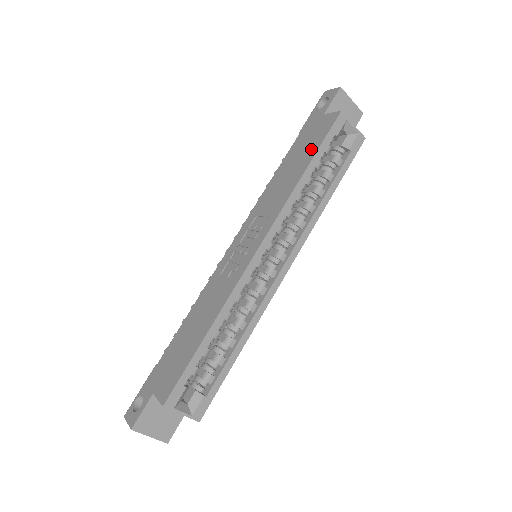
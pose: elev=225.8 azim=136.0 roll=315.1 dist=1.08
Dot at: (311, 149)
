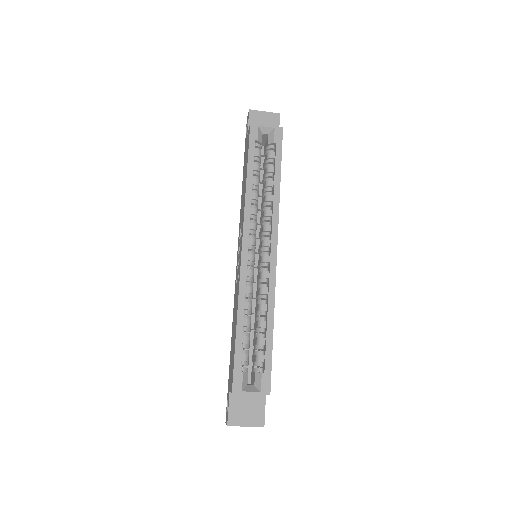
Dot at: (246, 161)
